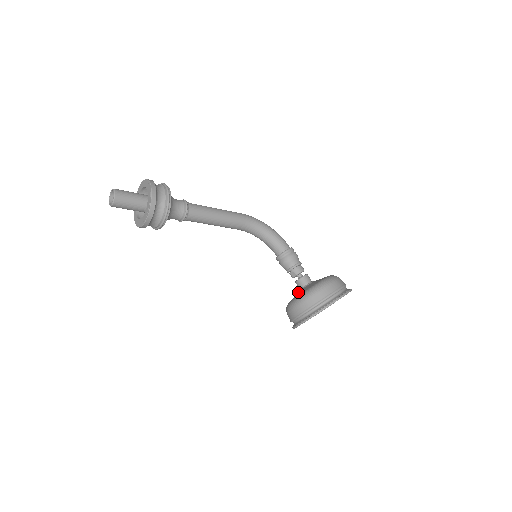
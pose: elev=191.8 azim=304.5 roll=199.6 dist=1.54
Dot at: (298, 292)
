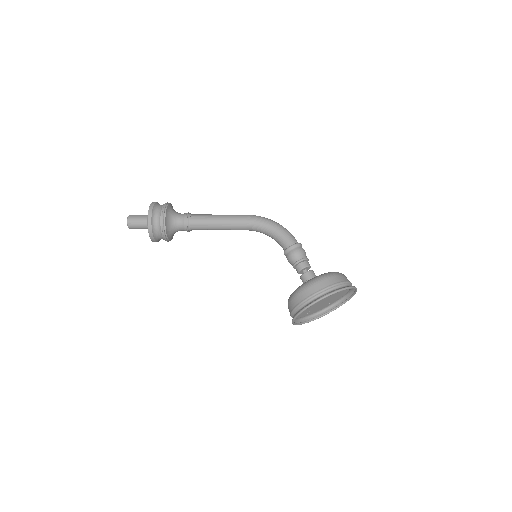
Dot at: occluded
